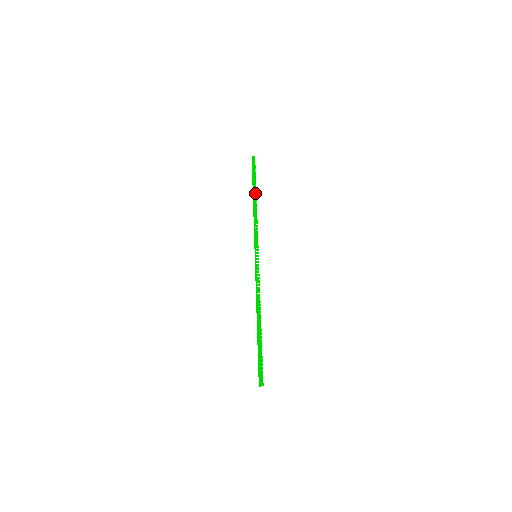
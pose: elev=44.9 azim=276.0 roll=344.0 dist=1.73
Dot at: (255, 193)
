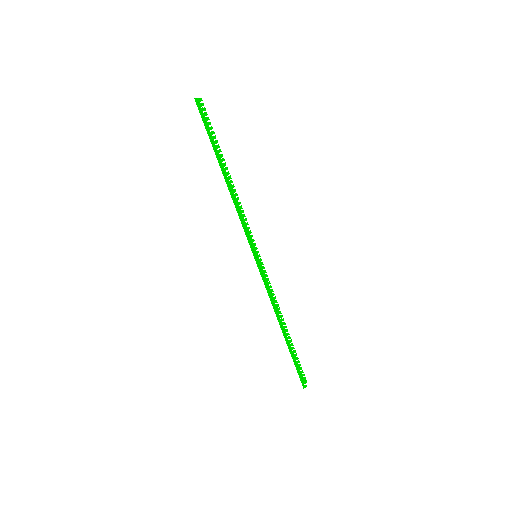
Dot at: occluded
